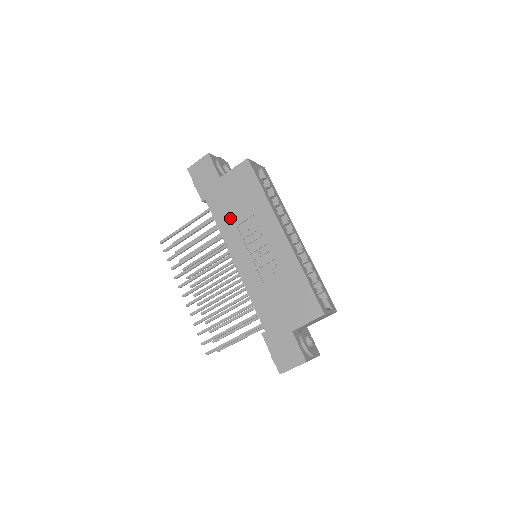
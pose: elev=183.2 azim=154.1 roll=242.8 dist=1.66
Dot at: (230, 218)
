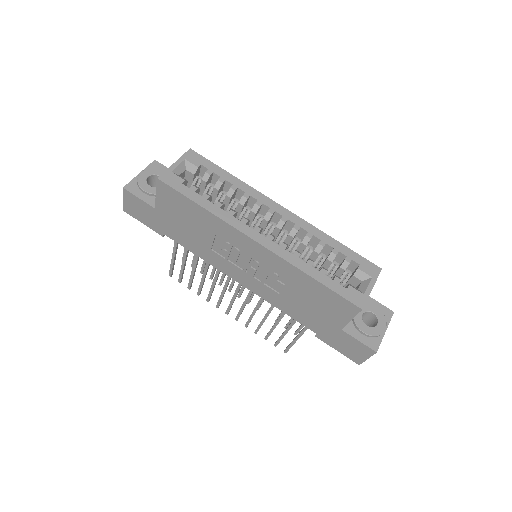
Dot at: (199, 244)
